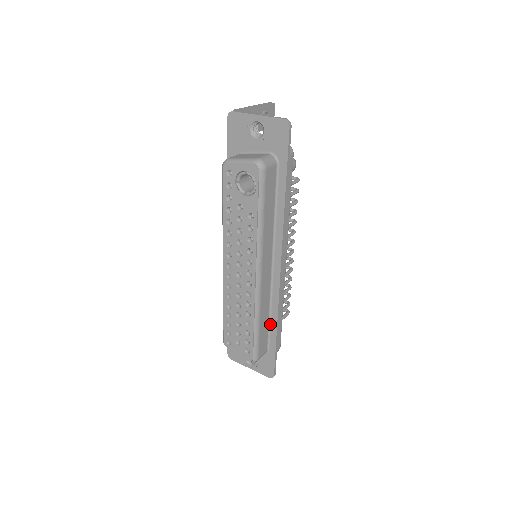
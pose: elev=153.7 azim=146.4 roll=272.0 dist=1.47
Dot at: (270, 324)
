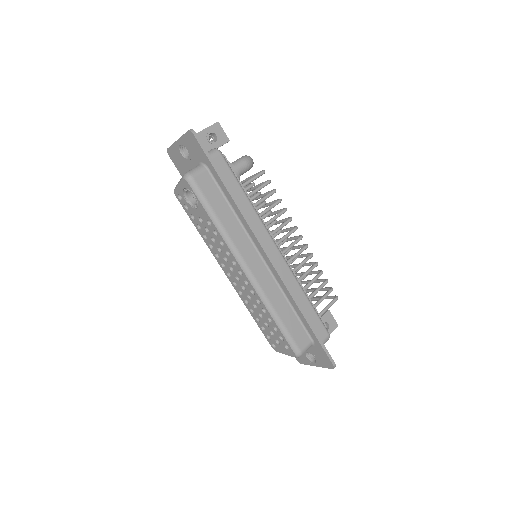
Dot at: (297, 314)
